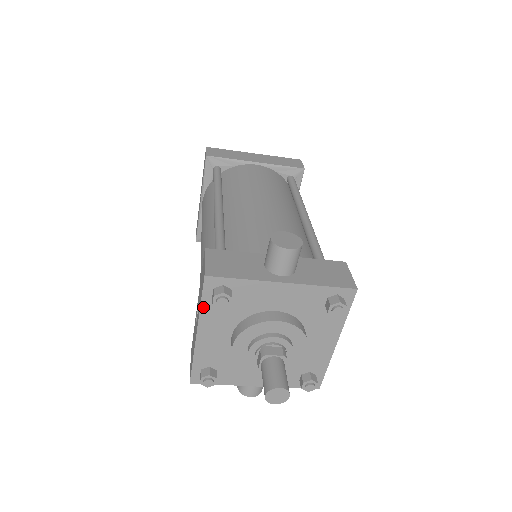
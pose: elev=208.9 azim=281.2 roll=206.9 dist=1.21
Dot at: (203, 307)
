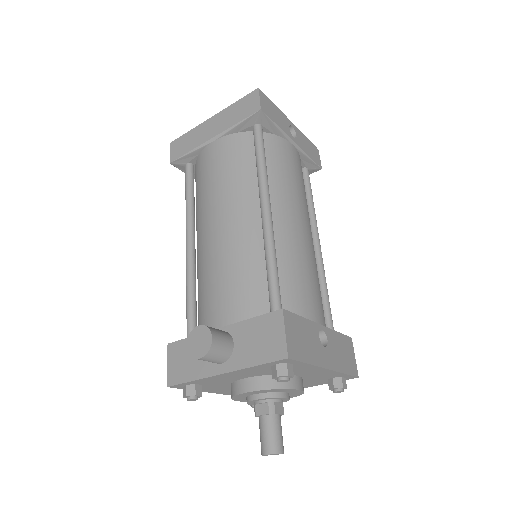
Dot at: occluded
